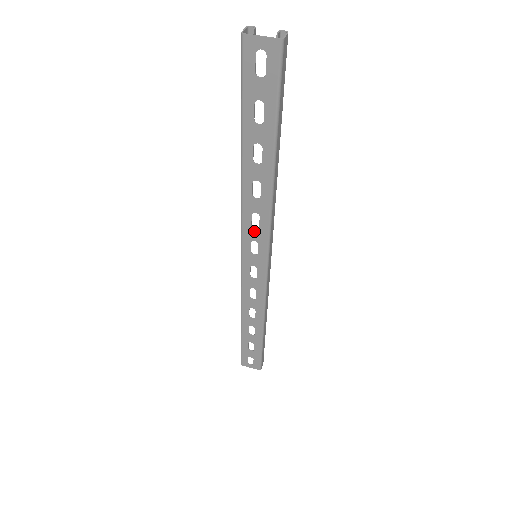
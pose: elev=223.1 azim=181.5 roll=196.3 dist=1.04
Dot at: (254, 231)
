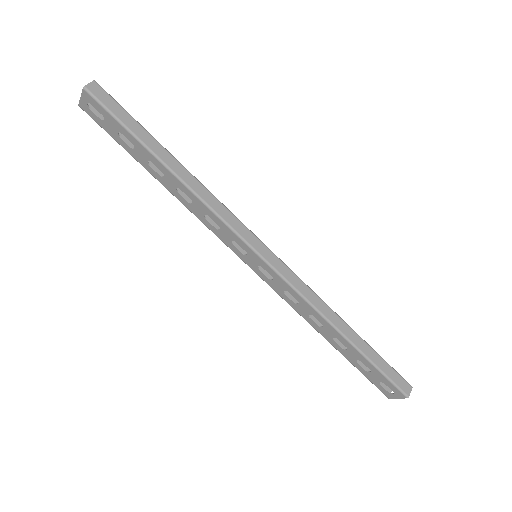
Dot at: (222, 232)
